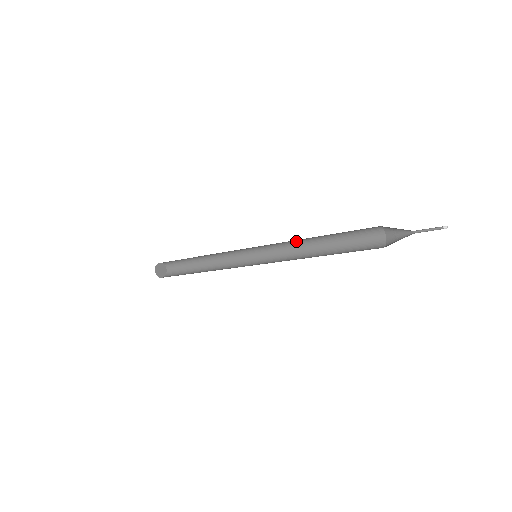
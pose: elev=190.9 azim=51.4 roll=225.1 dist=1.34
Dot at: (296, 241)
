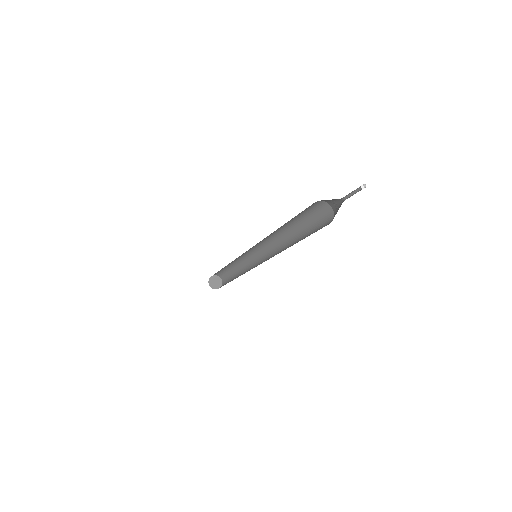
Dot at: (270, 234)
